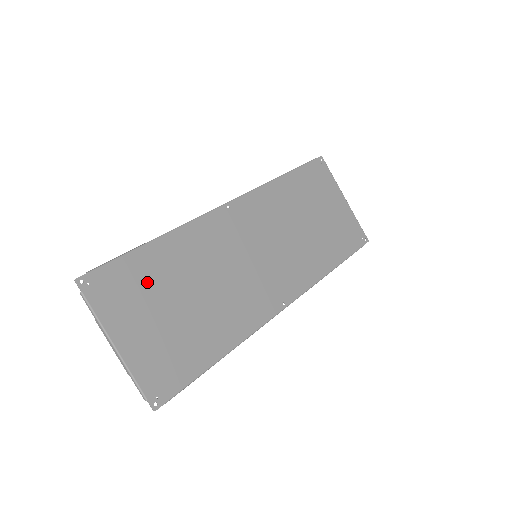
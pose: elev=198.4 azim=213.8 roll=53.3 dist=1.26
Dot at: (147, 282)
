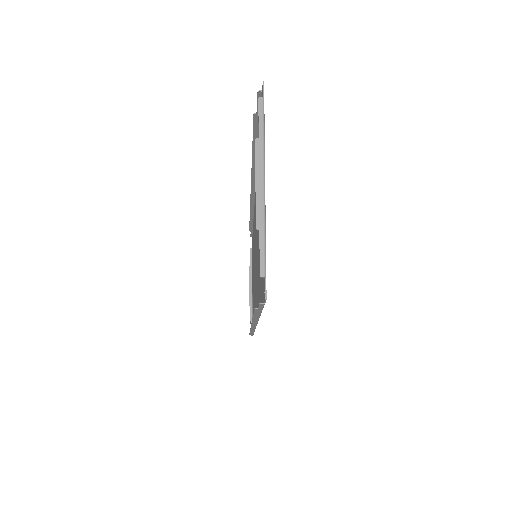
Dot at: occluded
